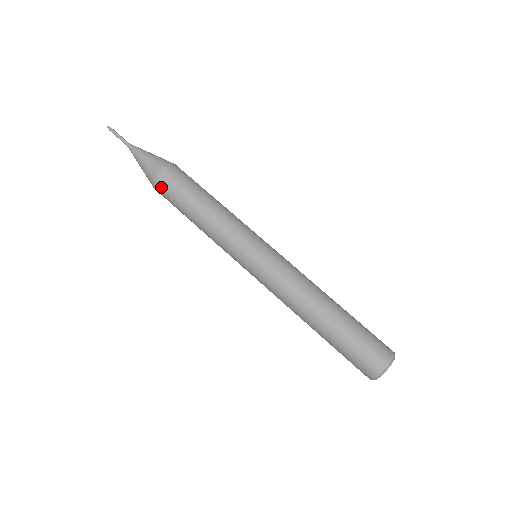
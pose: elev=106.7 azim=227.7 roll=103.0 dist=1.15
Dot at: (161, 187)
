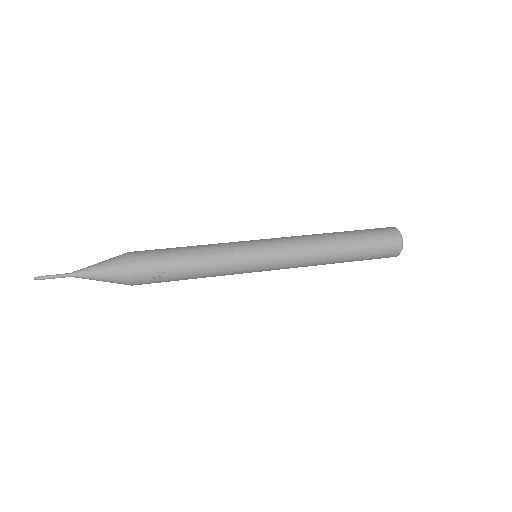
Dot at: (140, 271)
